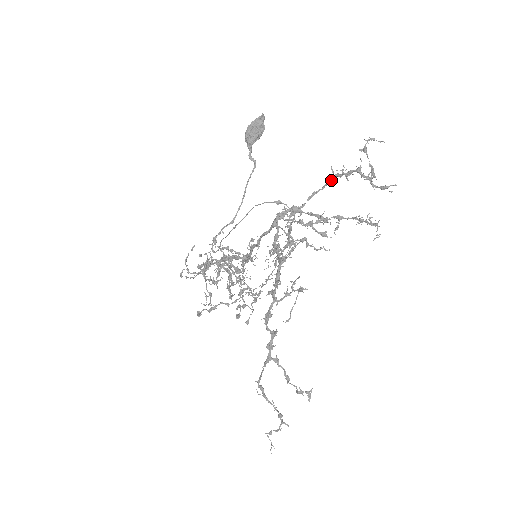
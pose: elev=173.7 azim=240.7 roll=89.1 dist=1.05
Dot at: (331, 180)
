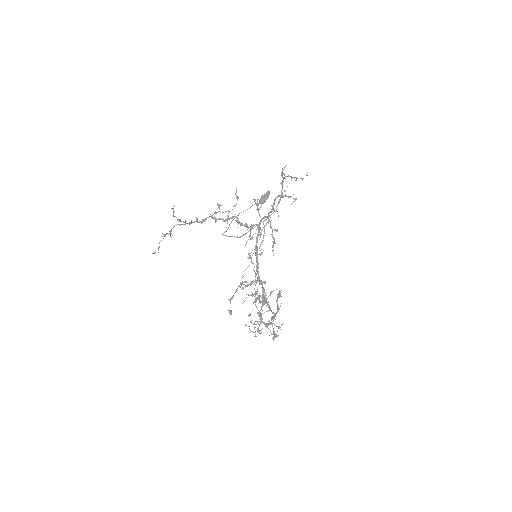
Dot at: (281, 194)
